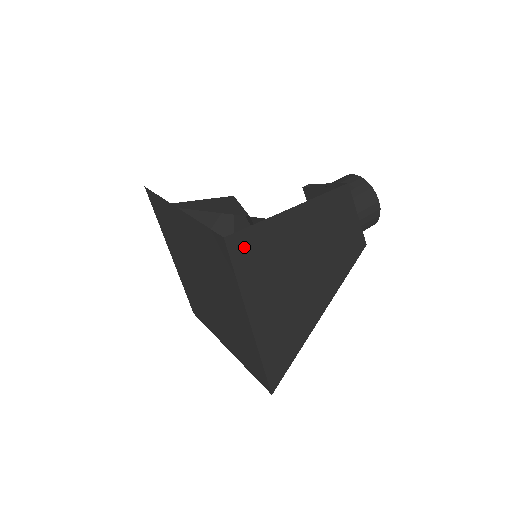
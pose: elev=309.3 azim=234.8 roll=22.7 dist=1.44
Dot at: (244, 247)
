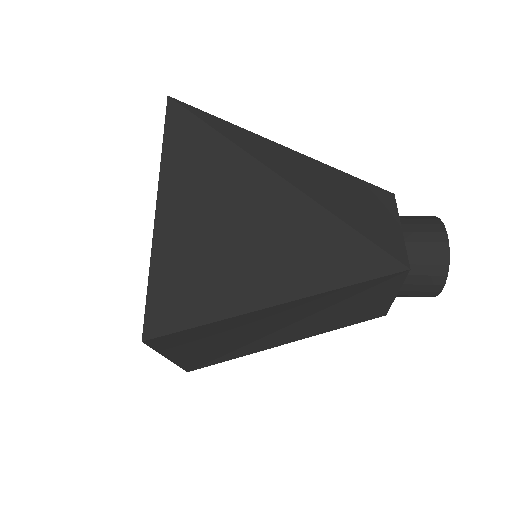
Dot at: (188, 121)
